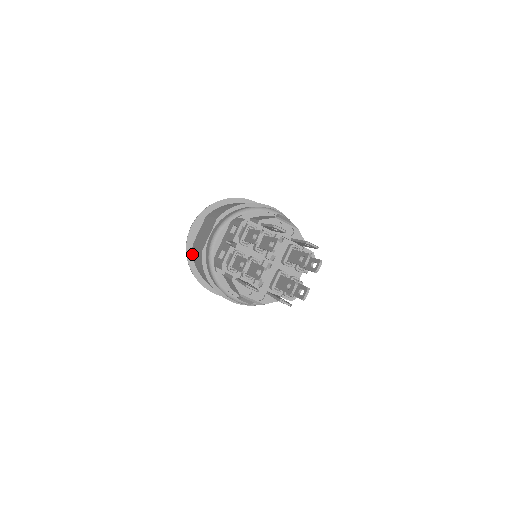
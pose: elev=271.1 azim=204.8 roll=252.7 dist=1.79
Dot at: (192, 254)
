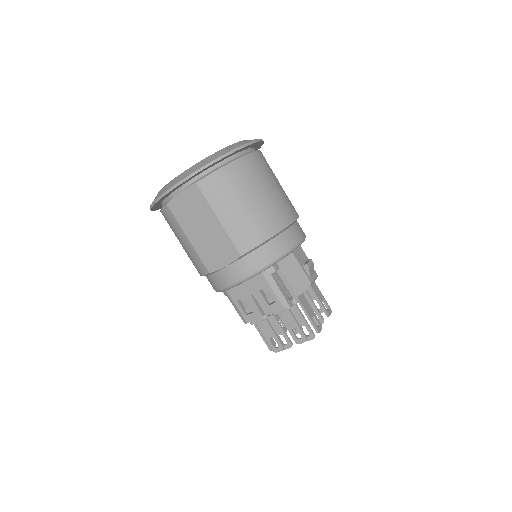
Dot at: (159, 203)
